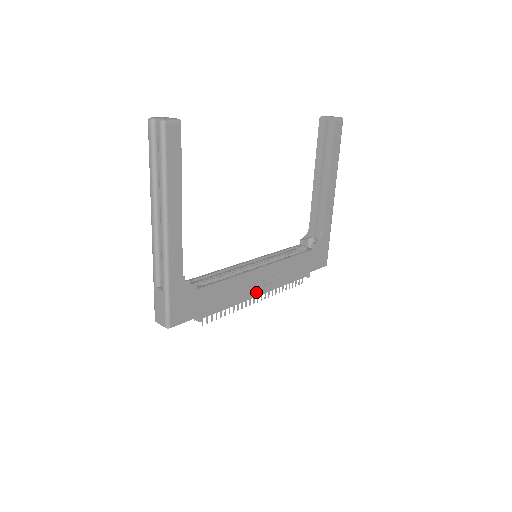
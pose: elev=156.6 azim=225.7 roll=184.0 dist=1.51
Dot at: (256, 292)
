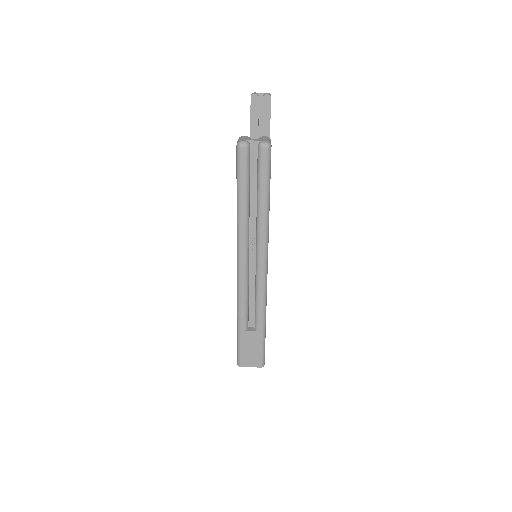
Dot at: occluded
